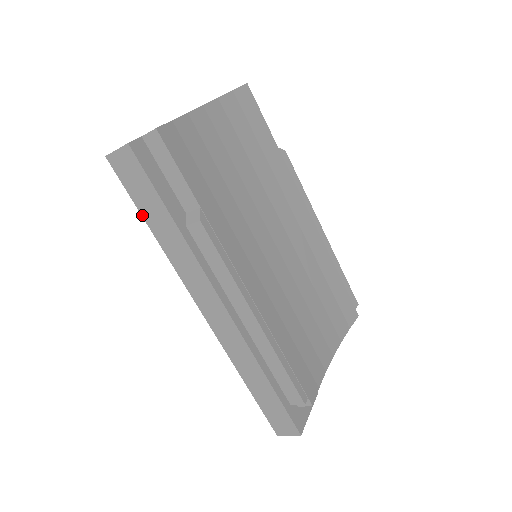
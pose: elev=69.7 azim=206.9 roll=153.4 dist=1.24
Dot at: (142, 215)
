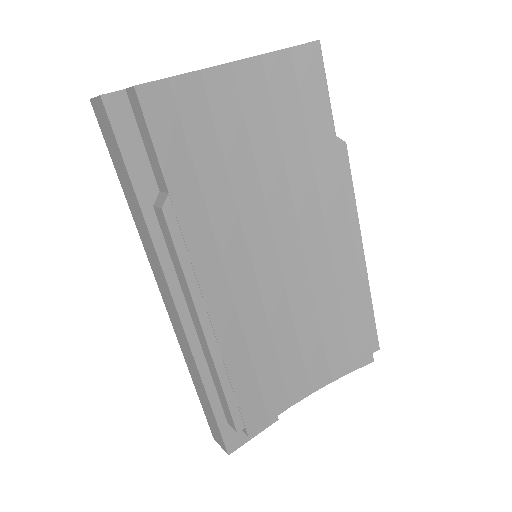
Dot at: (118, 176)
